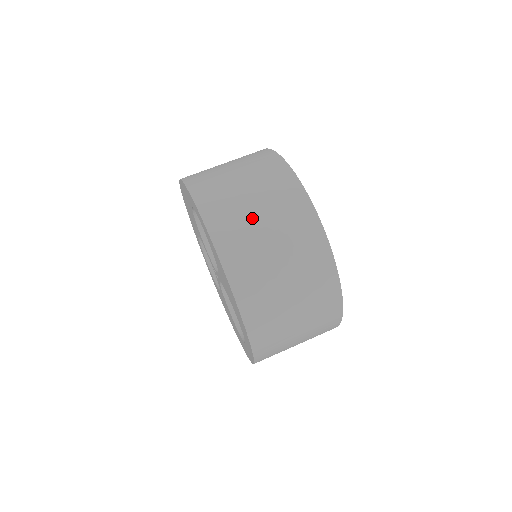
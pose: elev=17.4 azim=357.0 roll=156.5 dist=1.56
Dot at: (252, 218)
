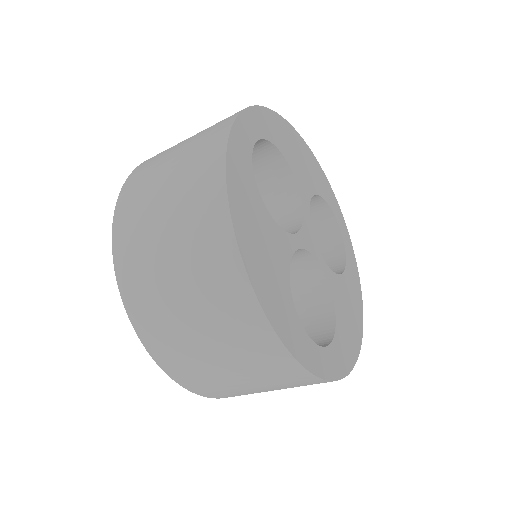
Dot at: (157, 191)
